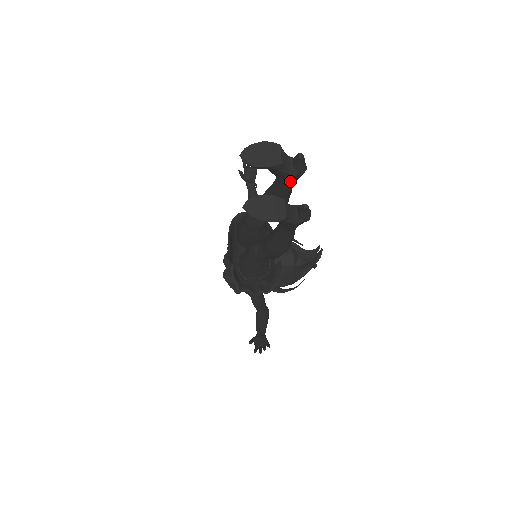
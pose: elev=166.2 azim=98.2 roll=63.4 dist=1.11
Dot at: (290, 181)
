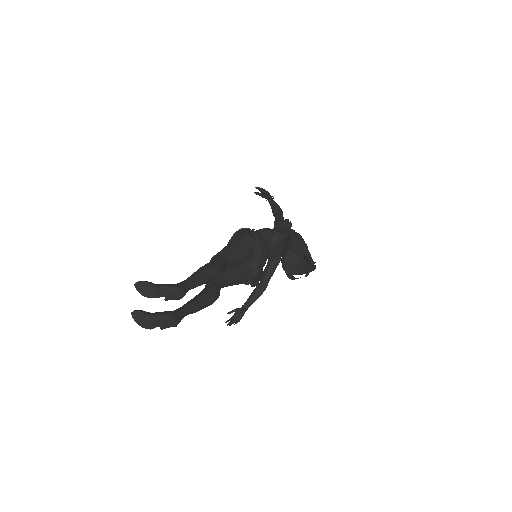
Dot at: occluded
